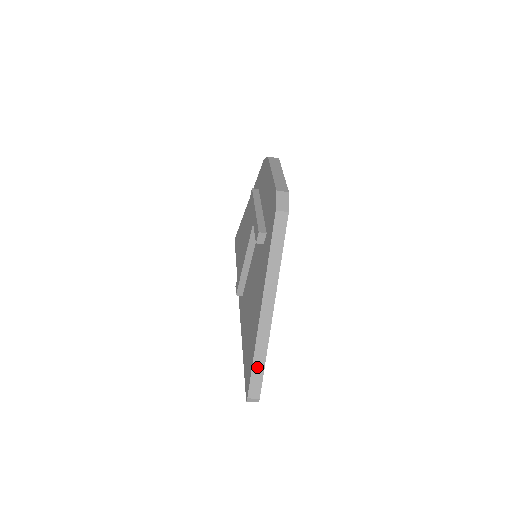
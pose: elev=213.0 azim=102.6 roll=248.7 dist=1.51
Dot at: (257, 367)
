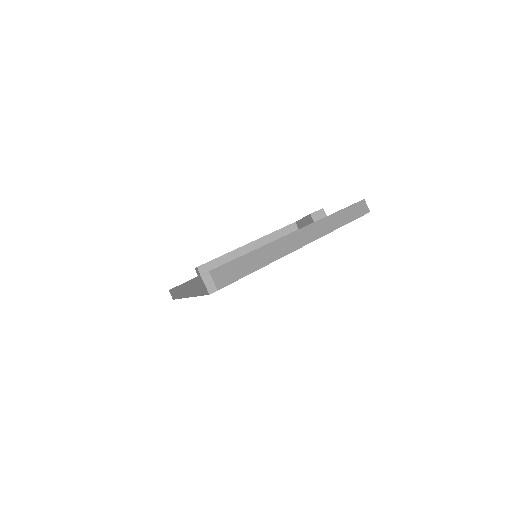
Dot at: (250, 261)
